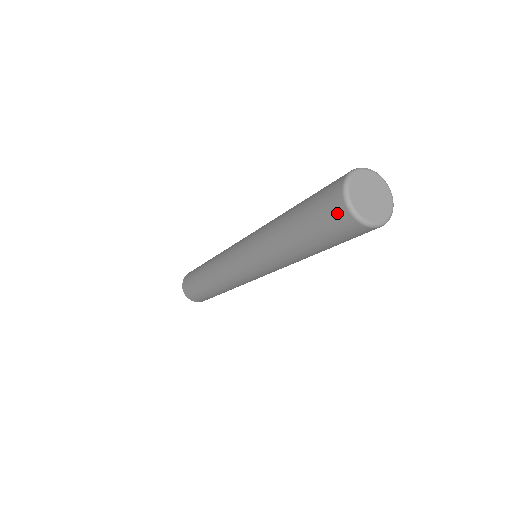
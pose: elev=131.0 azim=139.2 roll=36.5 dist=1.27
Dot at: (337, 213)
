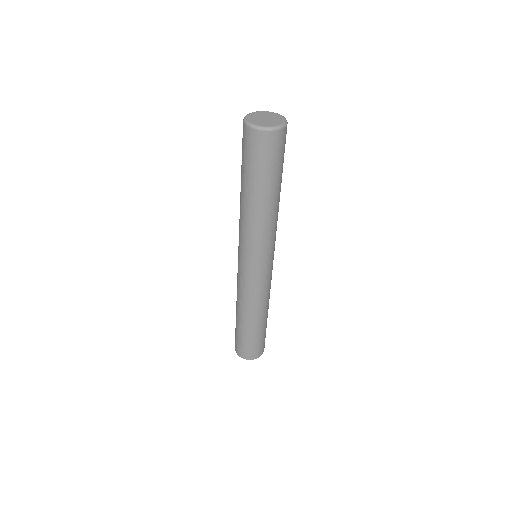
Dot at: (244, 134)
